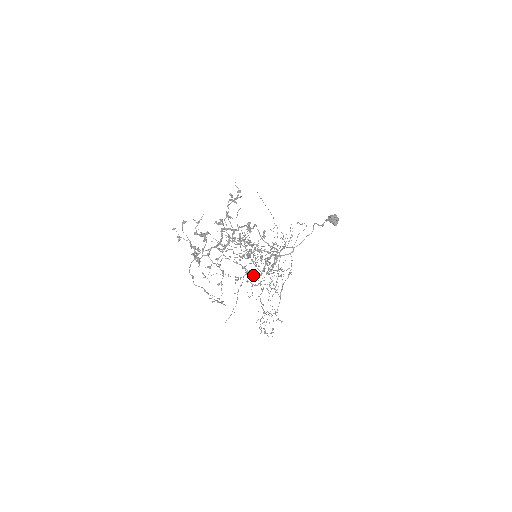
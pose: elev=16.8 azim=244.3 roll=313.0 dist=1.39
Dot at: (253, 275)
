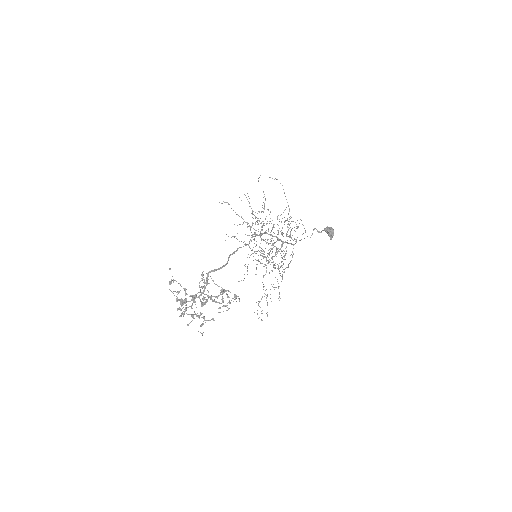
Dot at: occluded
